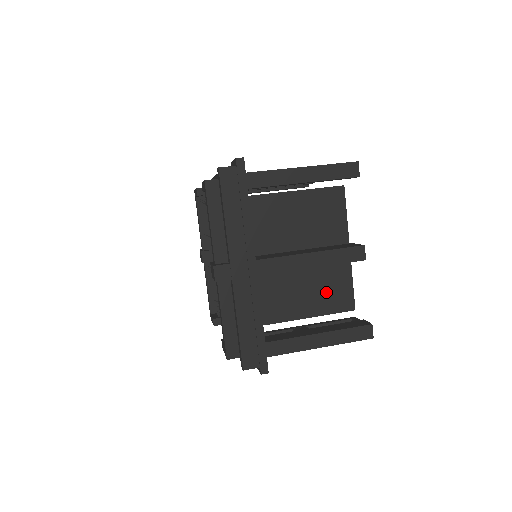
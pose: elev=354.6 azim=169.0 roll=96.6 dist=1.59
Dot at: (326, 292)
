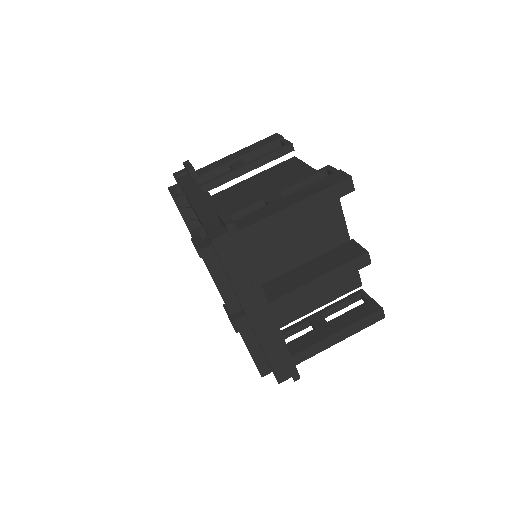
Dot at: occluded
